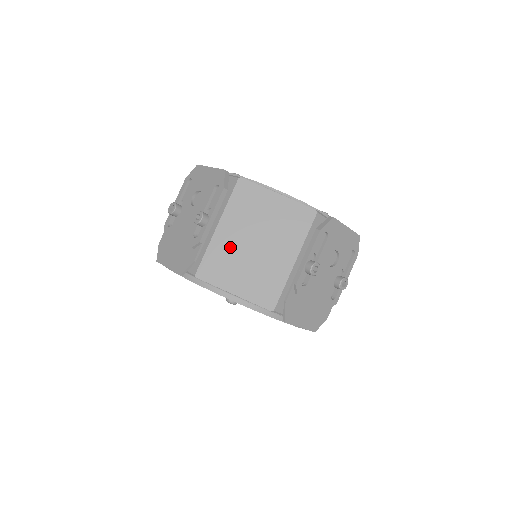
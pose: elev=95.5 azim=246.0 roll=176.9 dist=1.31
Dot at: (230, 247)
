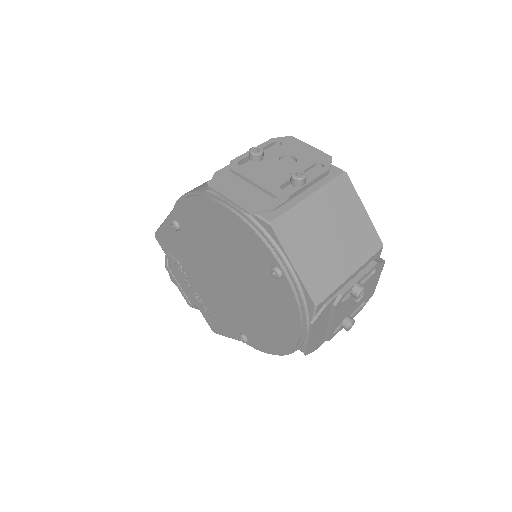
Dot at: (311, 221)
